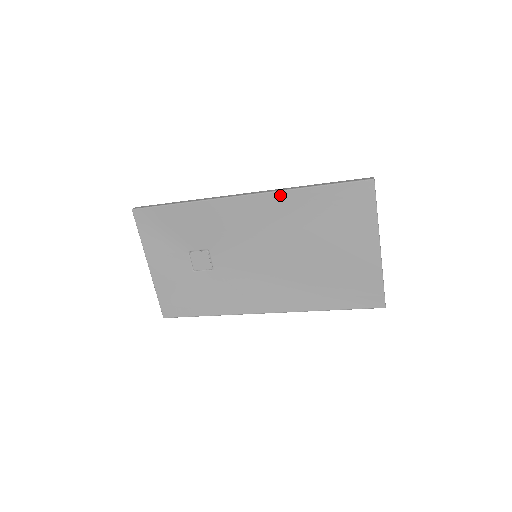
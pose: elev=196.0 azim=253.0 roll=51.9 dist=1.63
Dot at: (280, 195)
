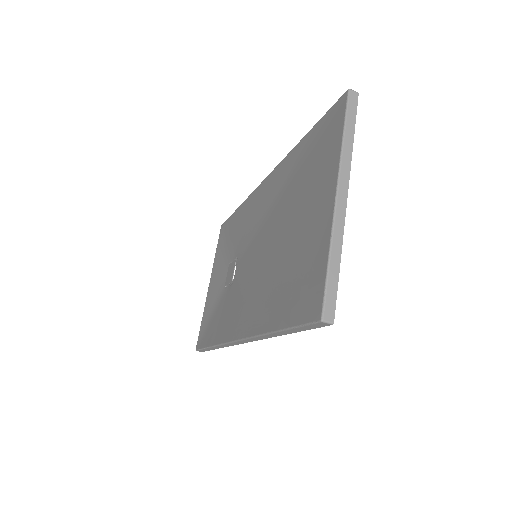
Dot at: (283, 163)
